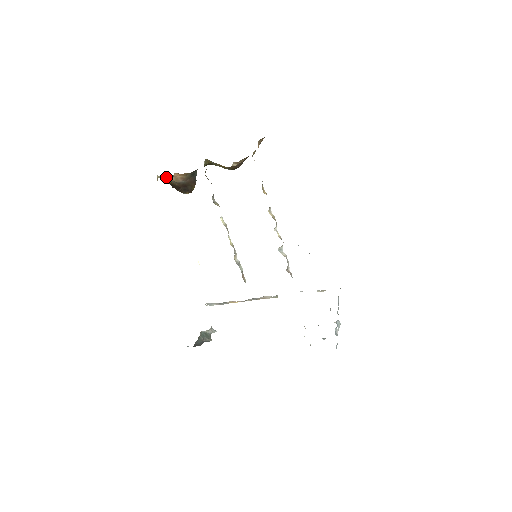
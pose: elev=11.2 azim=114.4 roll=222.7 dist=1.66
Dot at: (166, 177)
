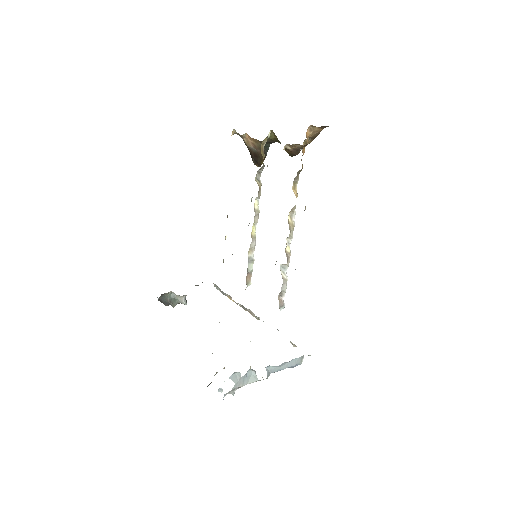
Dot at: (240, 135)
